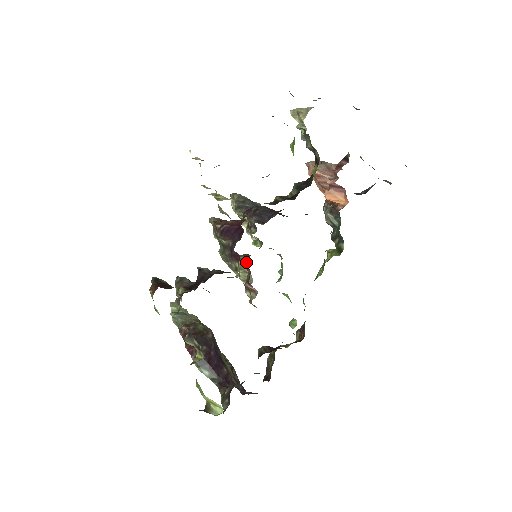
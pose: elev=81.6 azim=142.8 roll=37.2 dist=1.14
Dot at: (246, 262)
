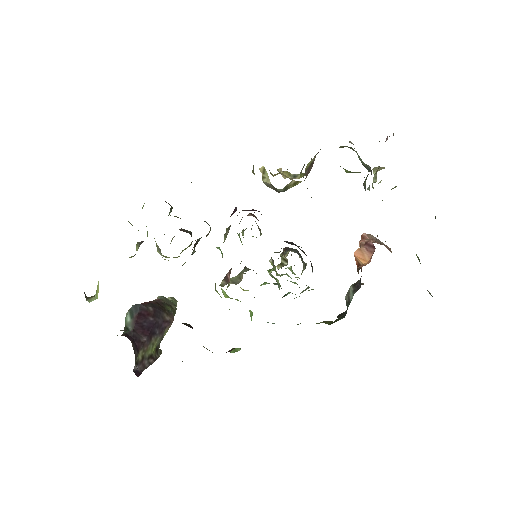
Dot at: occluded
